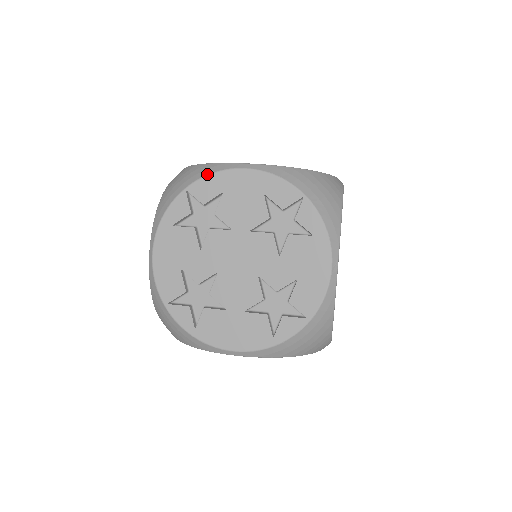
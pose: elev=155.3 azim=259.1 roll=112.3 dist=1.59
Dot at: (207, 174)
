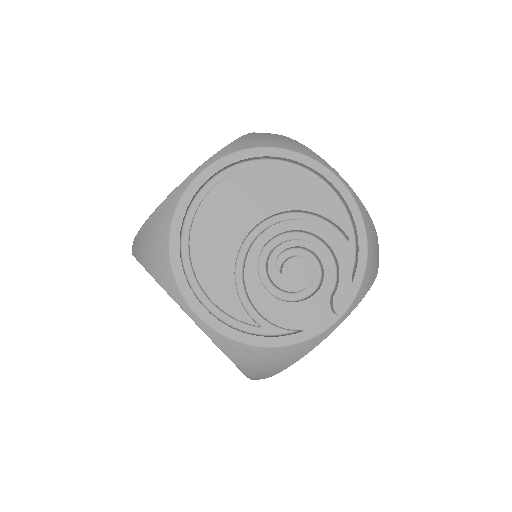
Dot at: occluded
